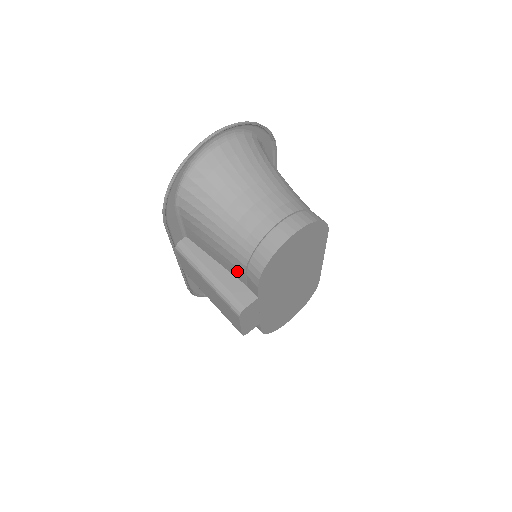
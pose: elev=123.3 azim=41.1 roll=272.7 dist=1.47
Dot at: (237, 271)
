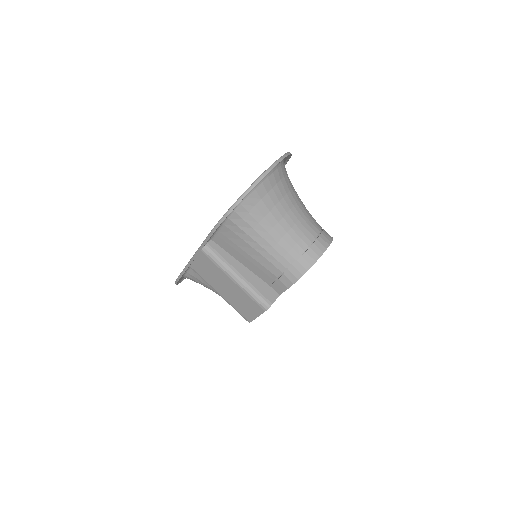
Dot at: (267, 274)
